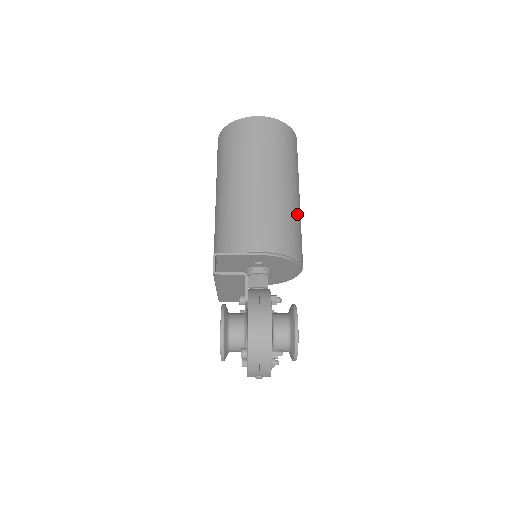
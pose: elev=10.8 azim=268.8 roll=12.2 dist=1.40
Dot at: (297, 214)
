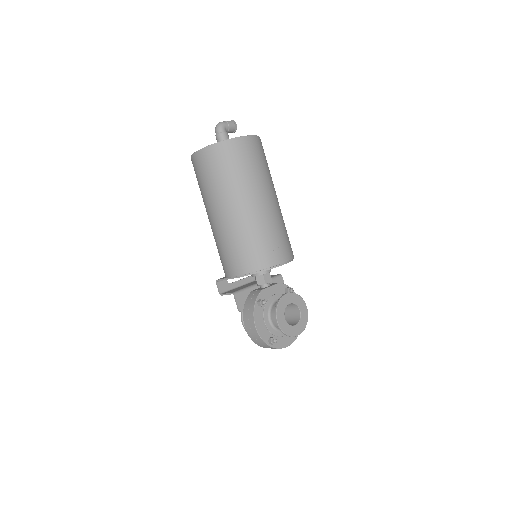
Dot at: (255, 226)
